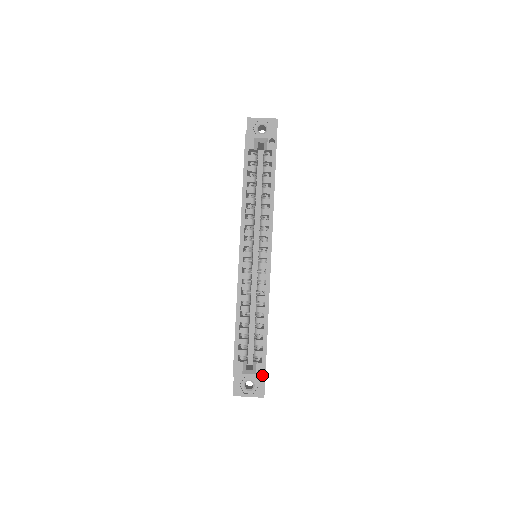
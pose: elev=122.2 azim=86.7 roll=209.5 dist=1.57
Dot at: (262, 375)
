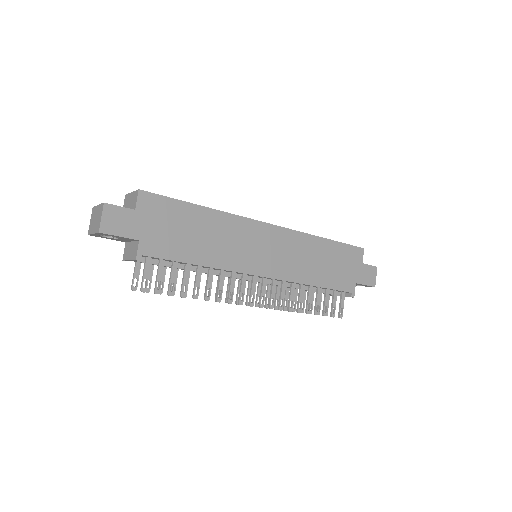
Dot at: (141, 191)
